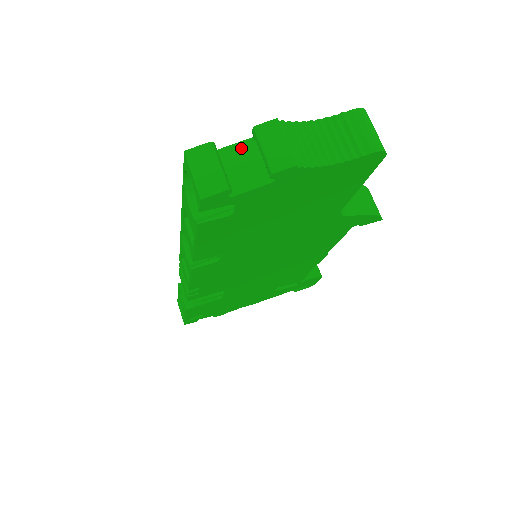
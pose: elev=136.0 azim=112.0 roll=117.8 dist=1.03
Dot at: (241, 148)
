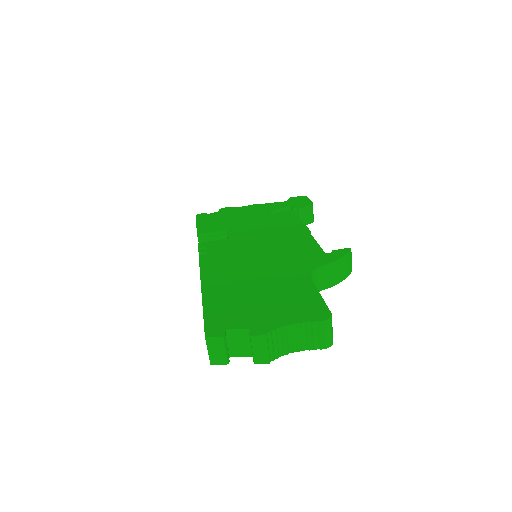
Dot at: (241, 333)
